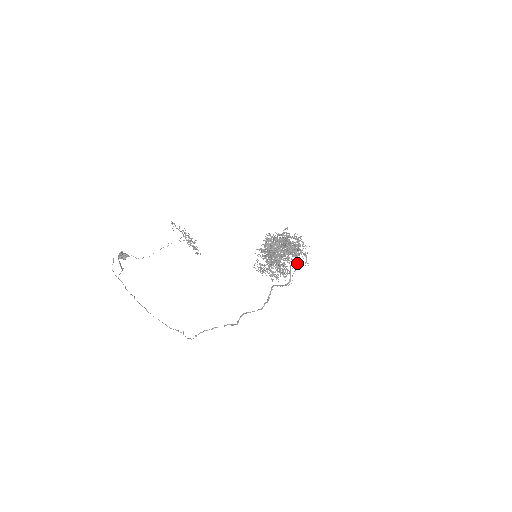
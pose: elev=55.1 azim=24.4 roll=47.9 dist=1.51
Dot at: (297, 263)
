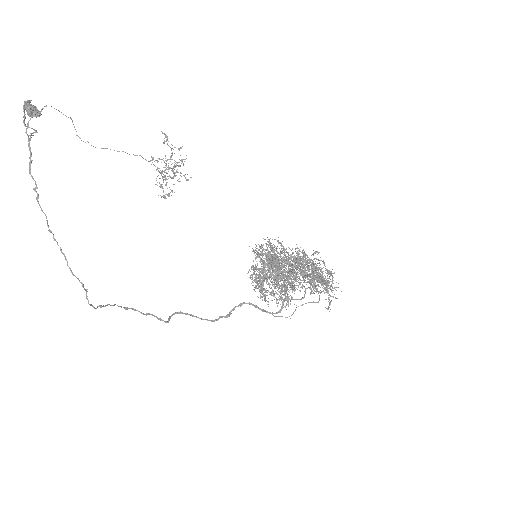
Dot at: (303, 297)
